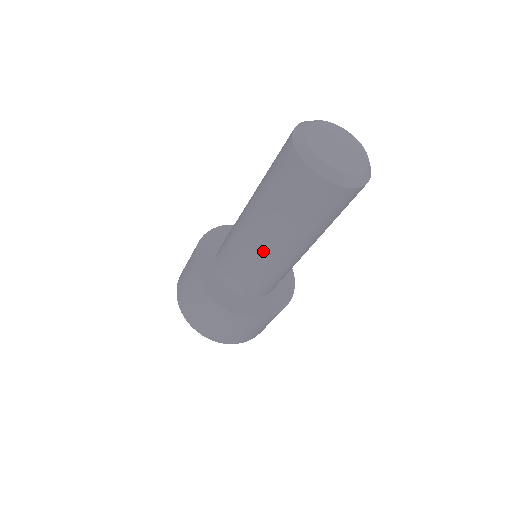
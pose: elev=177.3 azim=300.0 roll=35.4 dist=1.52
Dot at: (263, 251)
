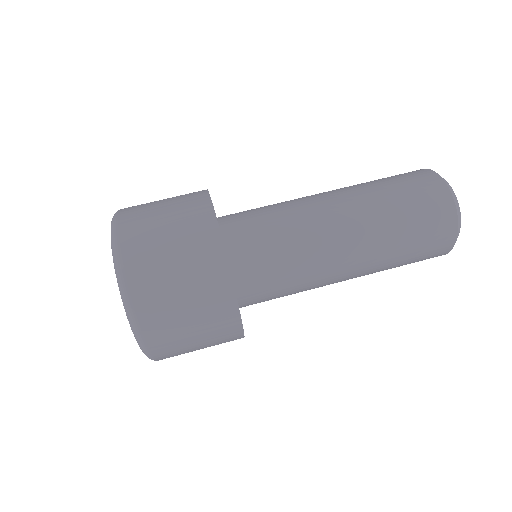
Dot at: (328, 241)
